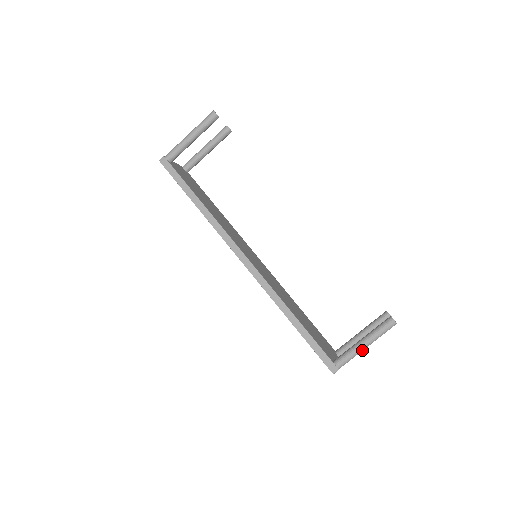
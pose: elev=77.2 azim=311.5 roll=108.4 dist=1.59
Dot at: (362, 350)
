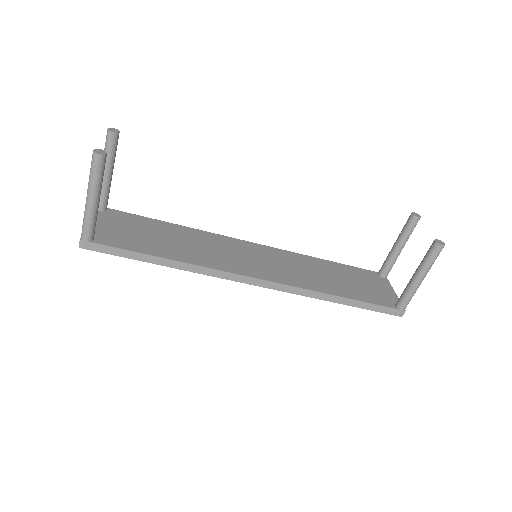
Dot at: (420, 284)
